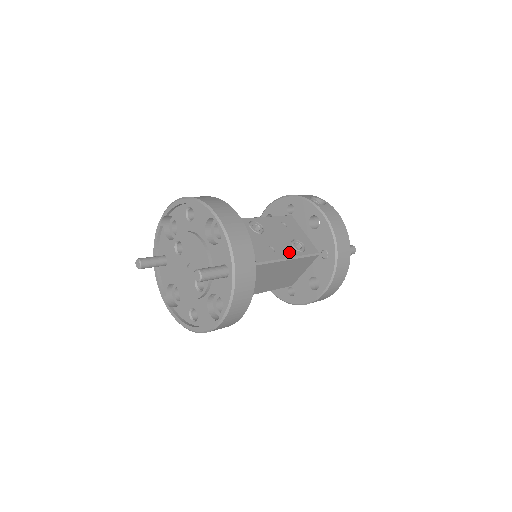
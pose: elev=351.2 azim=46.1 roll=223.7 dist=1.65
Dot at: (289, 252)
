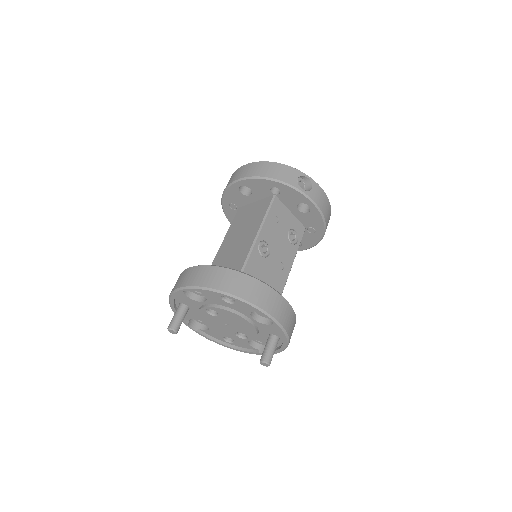
Dot at: (291, 254)
